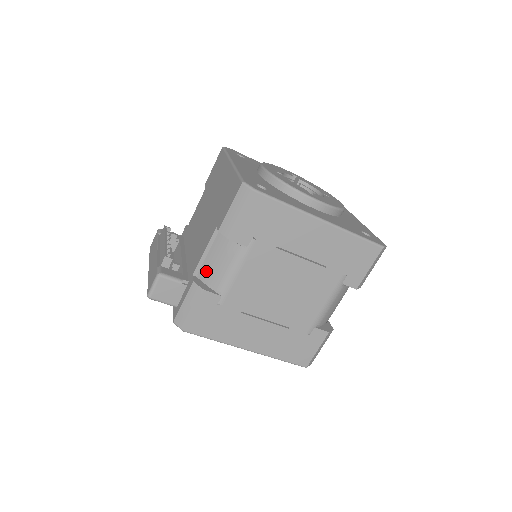
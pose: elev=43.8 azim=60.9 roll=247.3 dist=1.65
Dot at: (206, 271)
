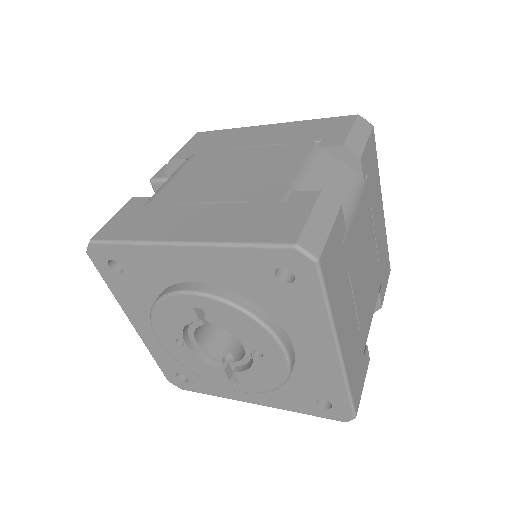
Dot at: occluded
